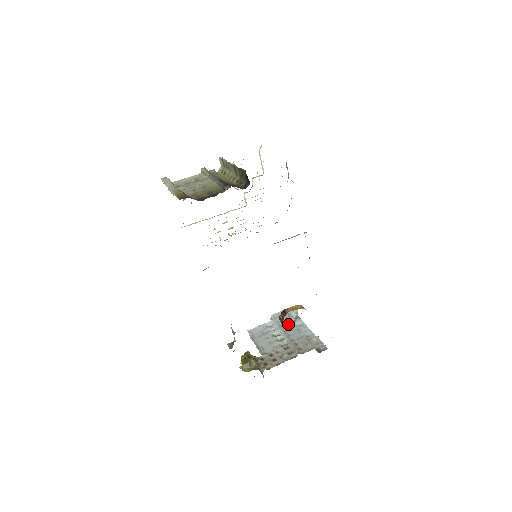
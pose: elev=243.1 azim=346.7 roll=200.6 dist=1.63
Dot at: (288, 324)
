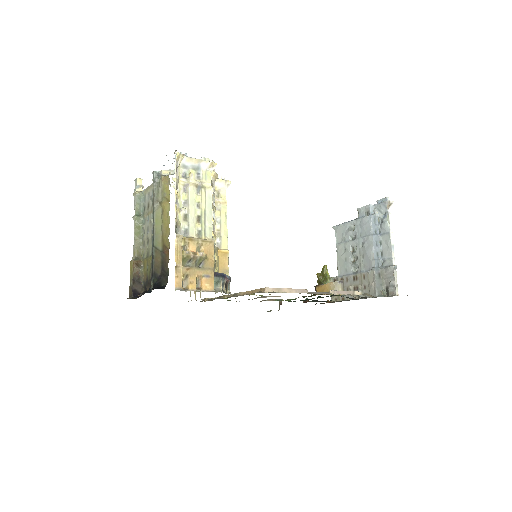
Dot at: (366, 236)
